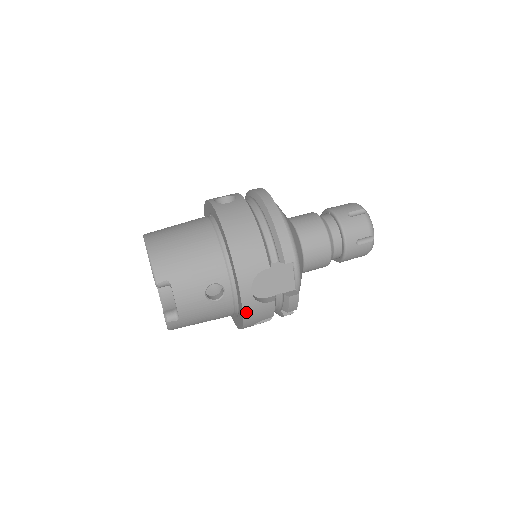
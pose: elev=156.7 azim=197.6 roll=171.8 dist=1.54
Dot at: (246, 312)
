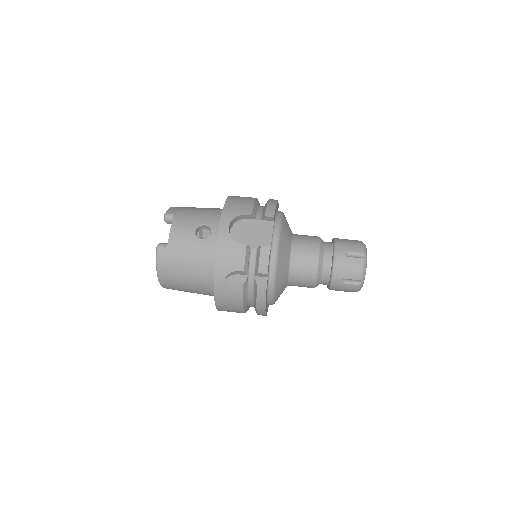
Dot at: (219, 245)
